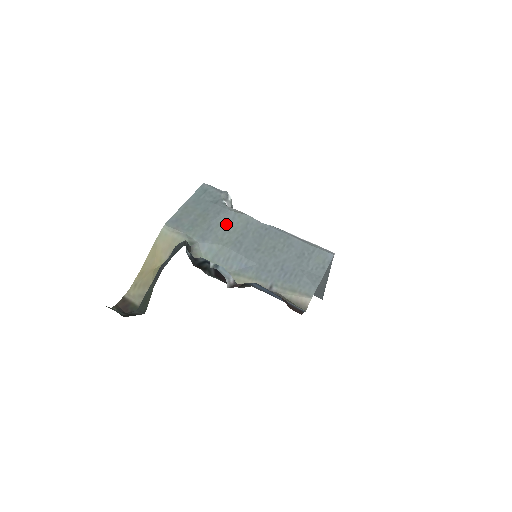
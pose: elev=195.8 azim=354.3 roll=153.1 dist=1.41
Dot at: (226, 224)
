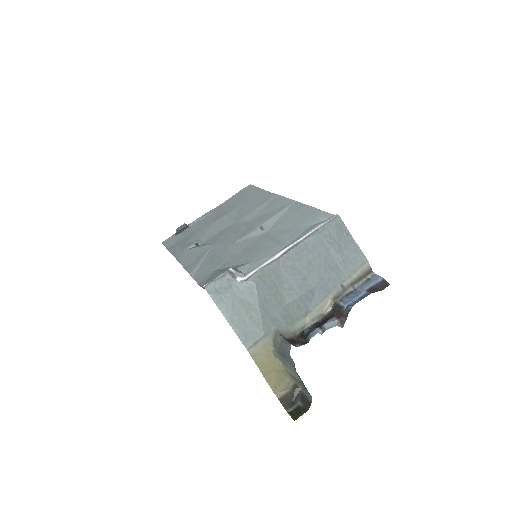
Dot at: (267, 292)
